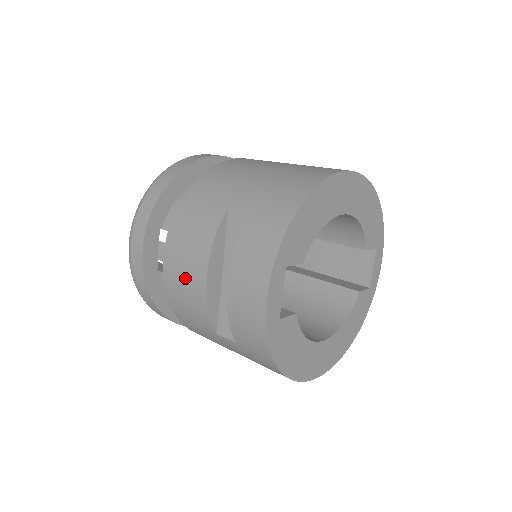
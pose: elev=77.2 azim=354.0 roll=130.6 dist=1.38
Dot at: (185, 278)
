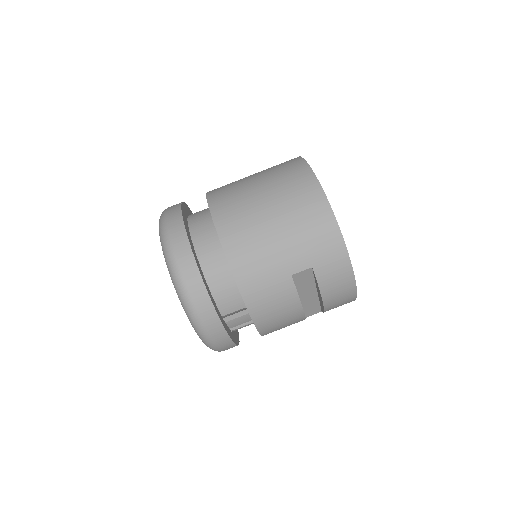
Dot at: (283, 323)
